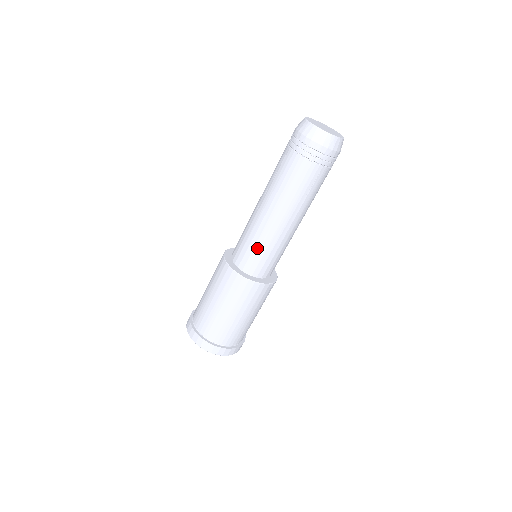
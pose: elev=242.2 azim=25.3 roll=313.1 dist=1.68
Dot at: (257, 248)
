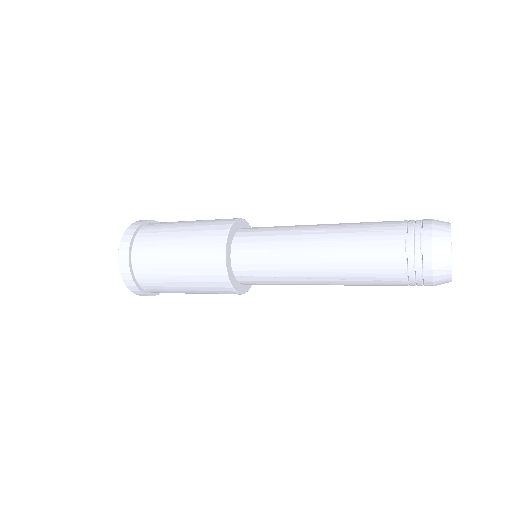
Dot at: occluded
